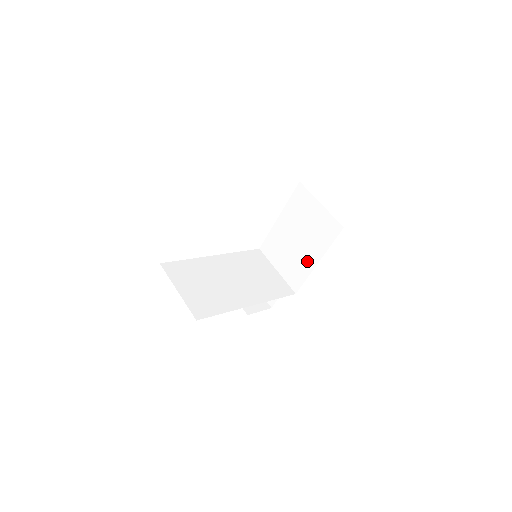
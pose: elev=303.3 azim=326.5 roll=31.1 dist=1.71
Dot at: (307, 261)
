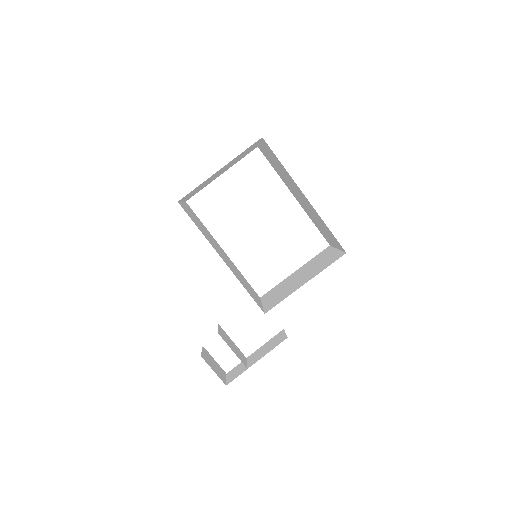
Dot at: (296, 287)
